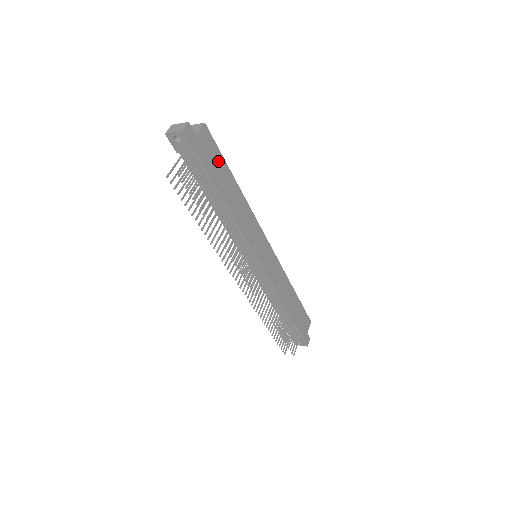
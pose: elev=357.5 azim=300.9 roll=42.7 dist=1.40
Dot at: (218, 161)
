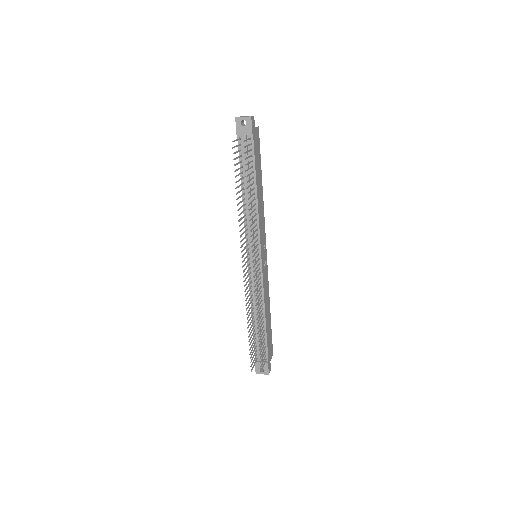
Dot at: (259, 158)
